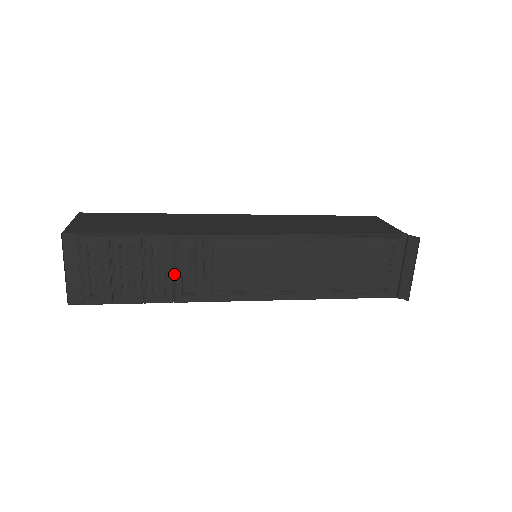
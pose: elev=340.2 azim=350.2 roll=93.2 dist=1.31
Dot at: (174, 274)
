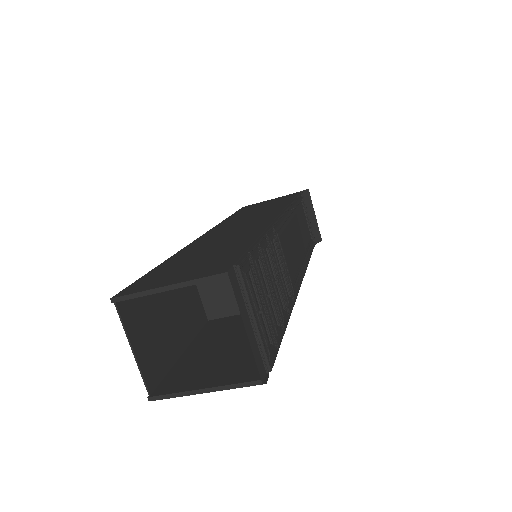
Dot at: (280, 280)
